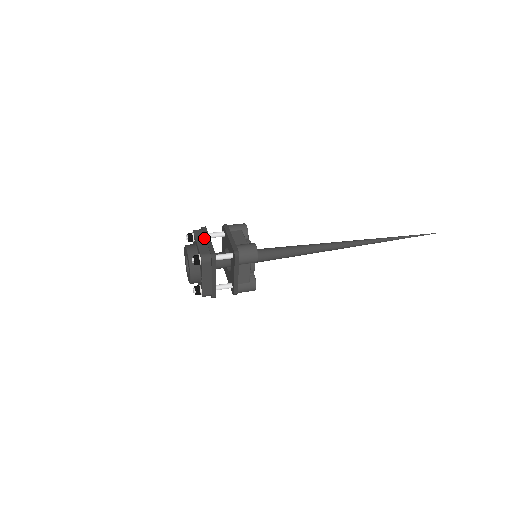
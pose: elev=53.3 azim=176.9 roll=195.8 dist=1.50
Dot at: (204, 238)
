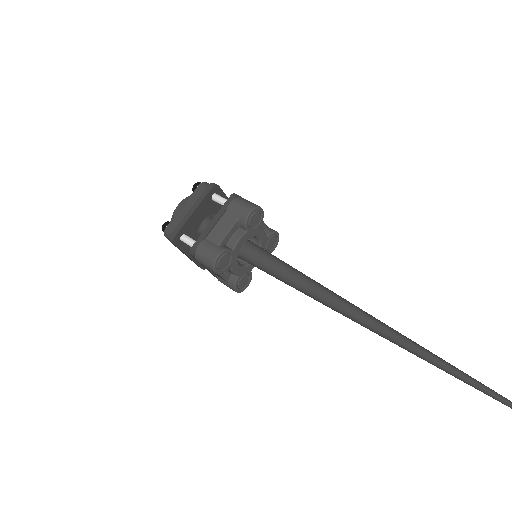
Dot at: (193, 204)
